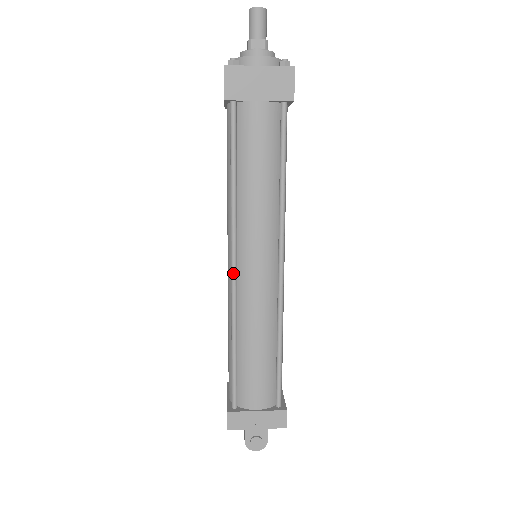
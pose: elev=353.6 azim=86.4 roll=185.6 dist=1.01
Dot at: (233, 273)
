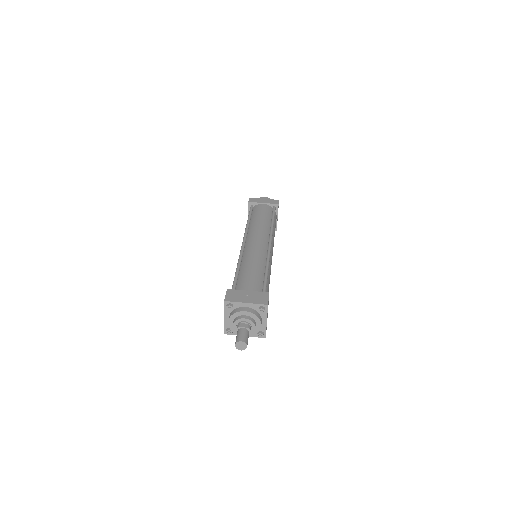
Dot at: occluded
